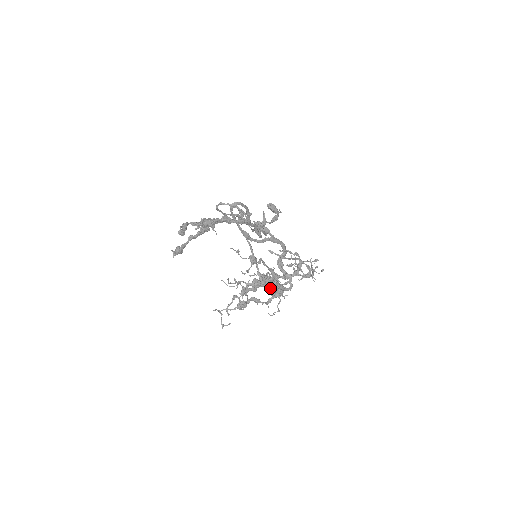
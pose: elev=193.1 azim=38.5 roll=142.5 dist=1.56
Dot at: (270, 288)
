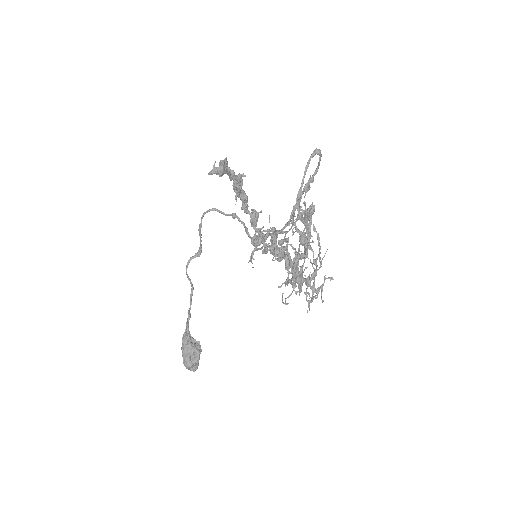
Dot at: (291, 270)
